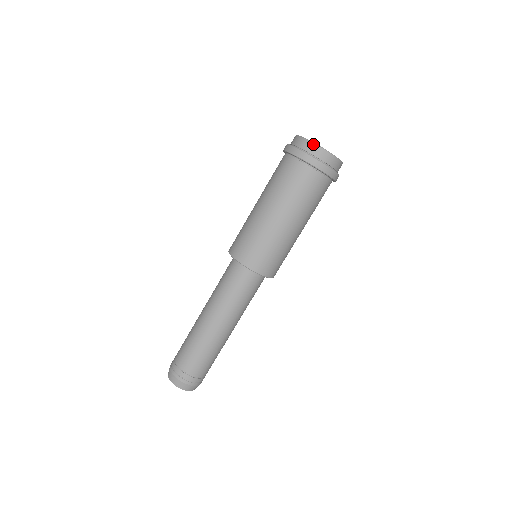
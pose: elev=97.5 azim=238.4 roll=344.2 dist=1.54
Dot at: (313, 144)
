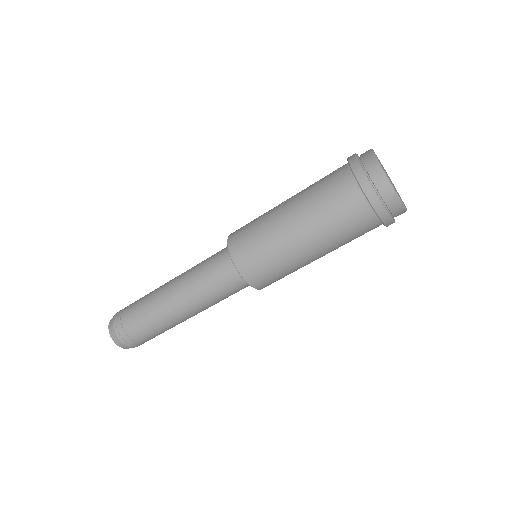
Dot at: (389, 184)
